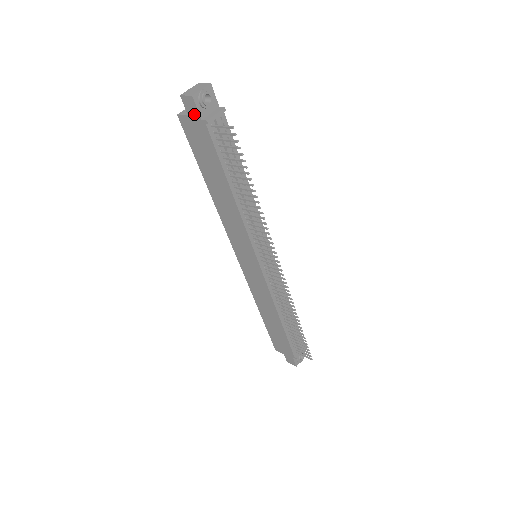
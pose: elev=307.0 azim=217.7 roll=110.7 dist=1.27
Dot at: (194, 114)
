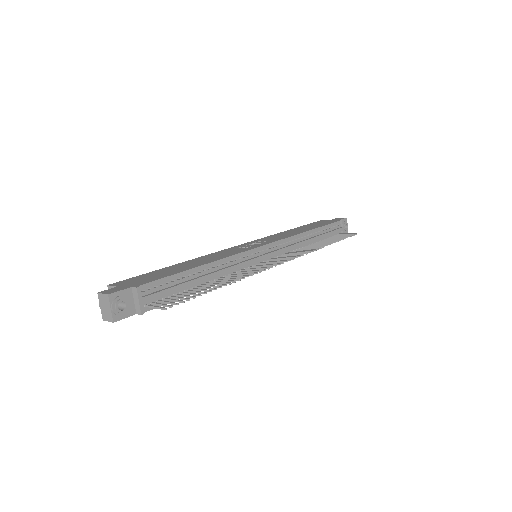
Dot at: (126, 315)
